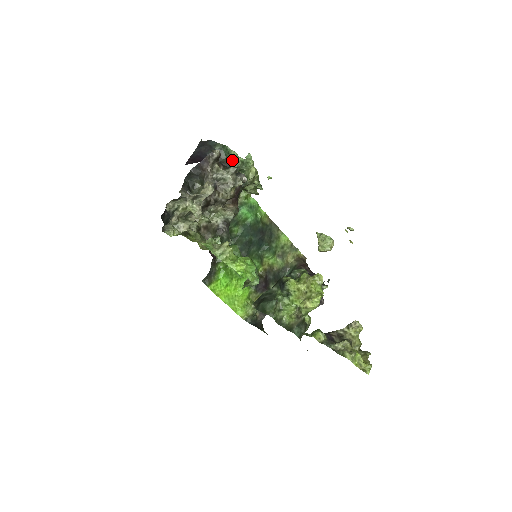
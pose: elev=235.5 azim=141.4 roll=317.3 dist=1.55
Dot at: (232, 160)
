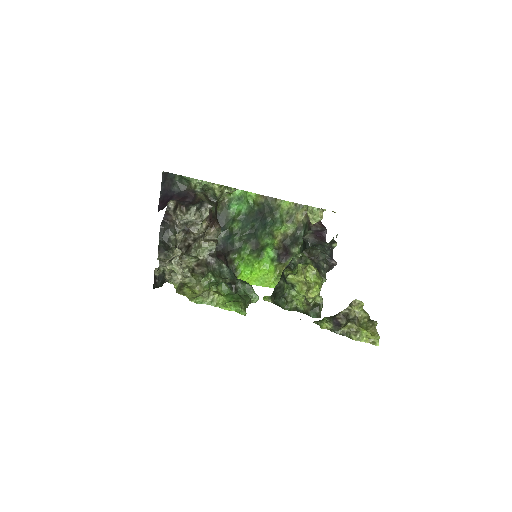
Dot at: (194, 186)
